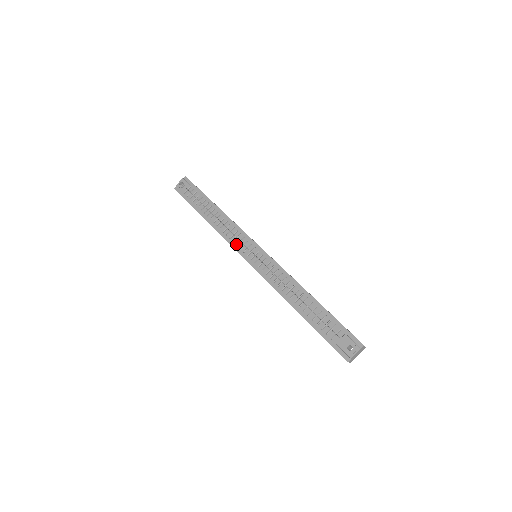
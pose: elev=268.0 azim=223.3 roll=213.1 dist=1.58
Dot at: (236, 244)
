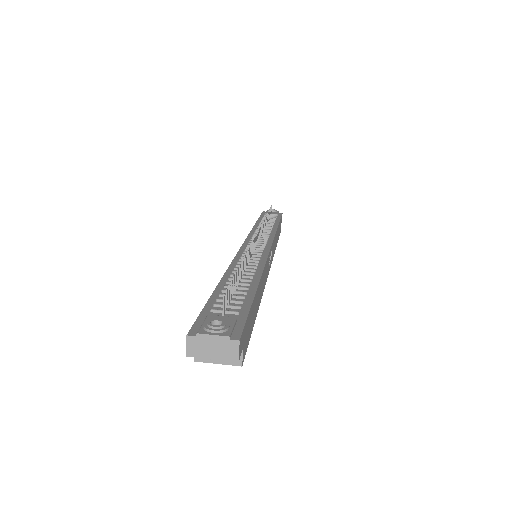
Dot at: (253, 237)
